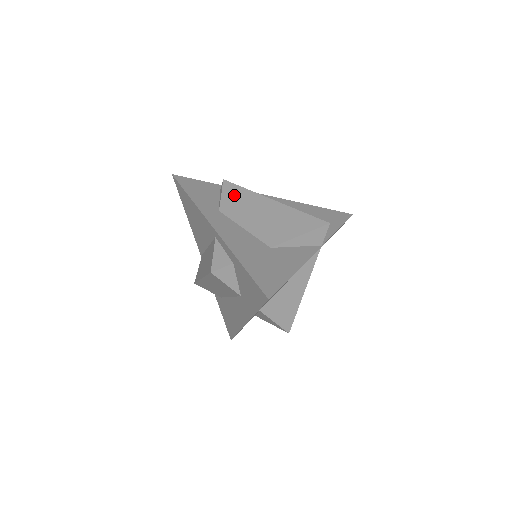
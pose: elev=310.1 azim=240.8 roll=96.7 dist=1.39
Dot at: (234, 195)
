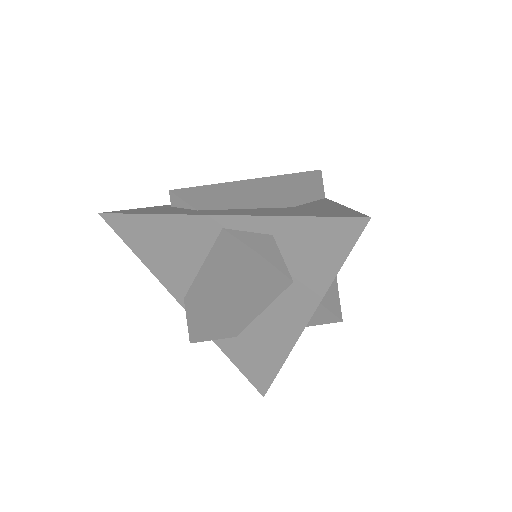
Dot at: (198, 194)
